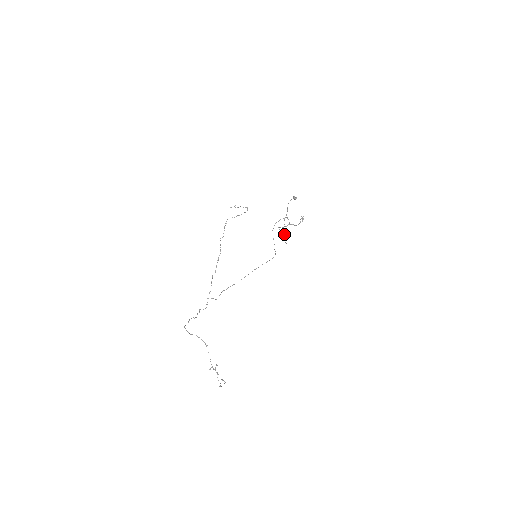
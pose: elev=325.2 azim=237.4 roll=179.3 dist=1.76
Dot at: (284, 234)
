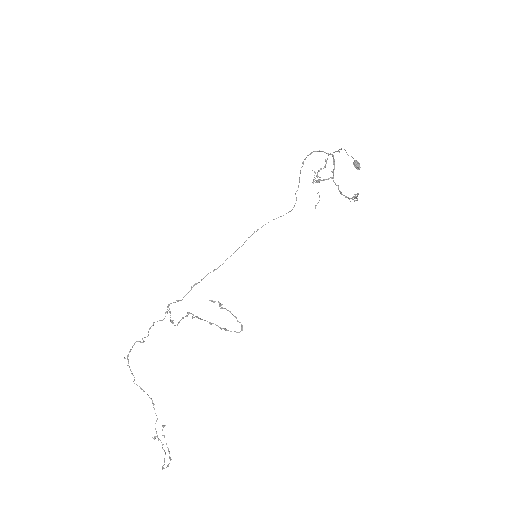
Dot at: occluded
